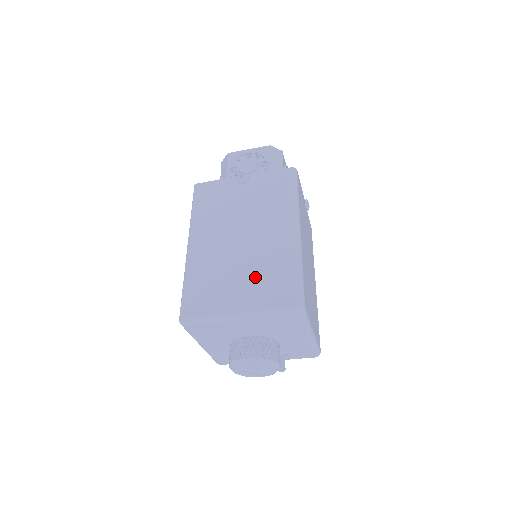
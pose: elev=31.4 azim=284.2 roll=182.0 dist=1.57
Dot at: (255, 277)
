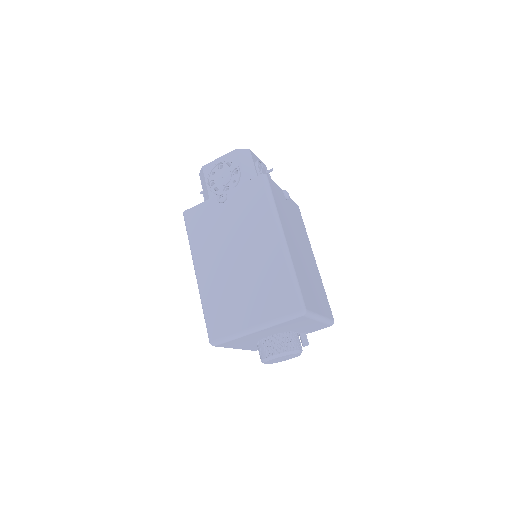
Dot at: (258, 292)
